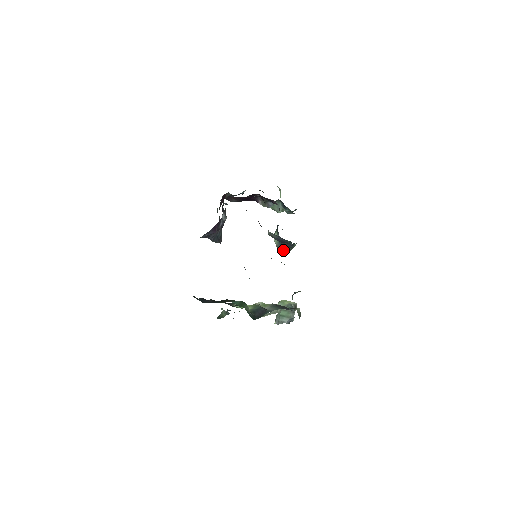
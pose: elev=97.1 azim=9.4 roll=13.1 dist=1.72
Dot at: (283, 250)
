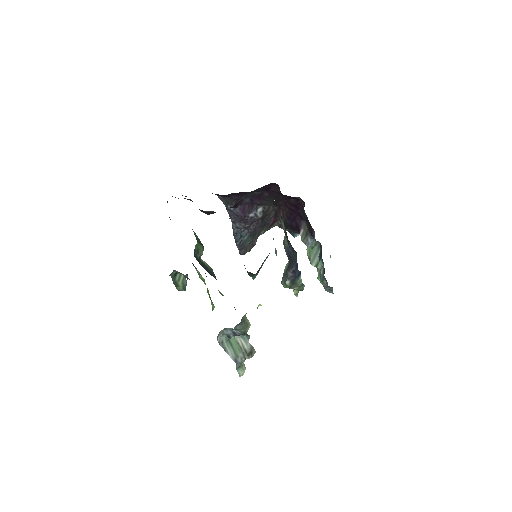
Dot at: (285, 278)
